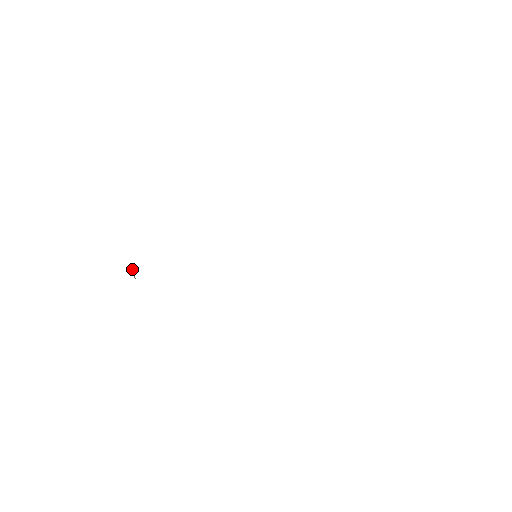
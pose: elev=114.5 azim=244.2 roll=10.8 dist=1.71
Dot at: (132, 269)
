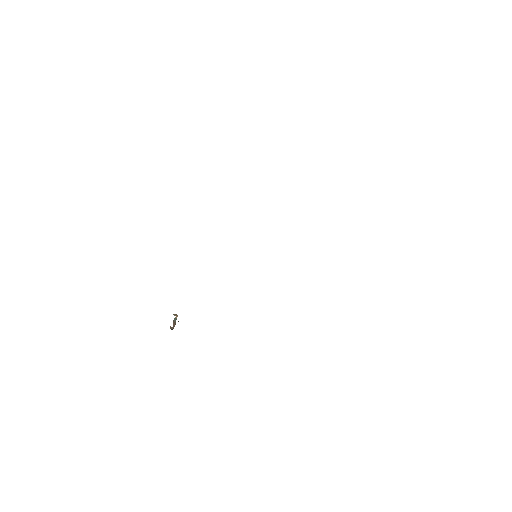
Dot at: (175, 324)
